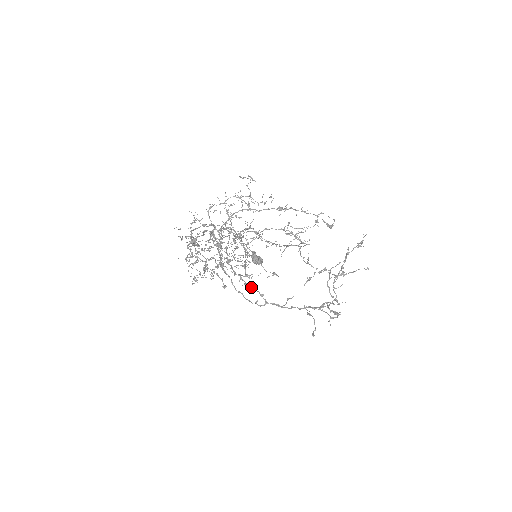
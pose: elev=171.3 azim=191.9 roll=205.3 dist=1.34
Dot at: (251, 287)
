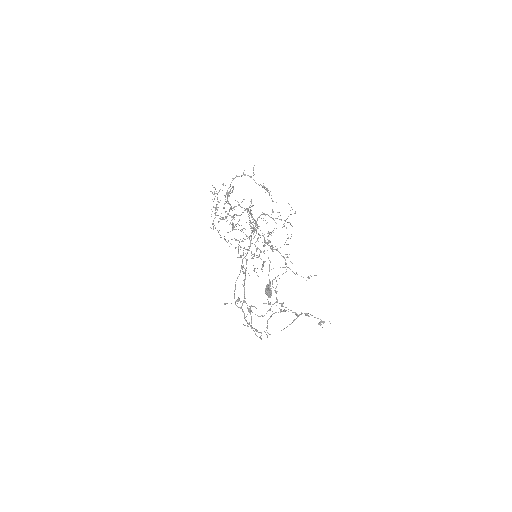
Dot at: (244, 291)
